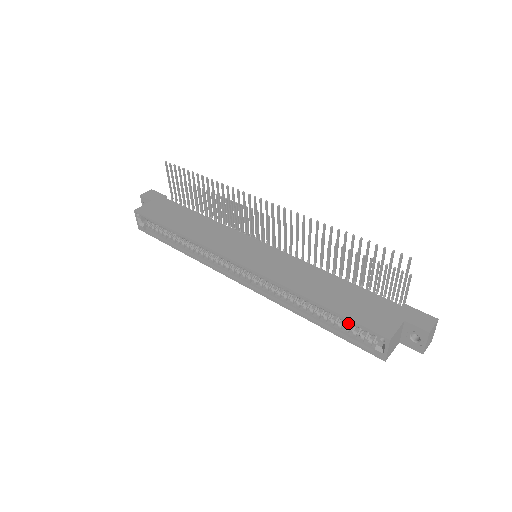
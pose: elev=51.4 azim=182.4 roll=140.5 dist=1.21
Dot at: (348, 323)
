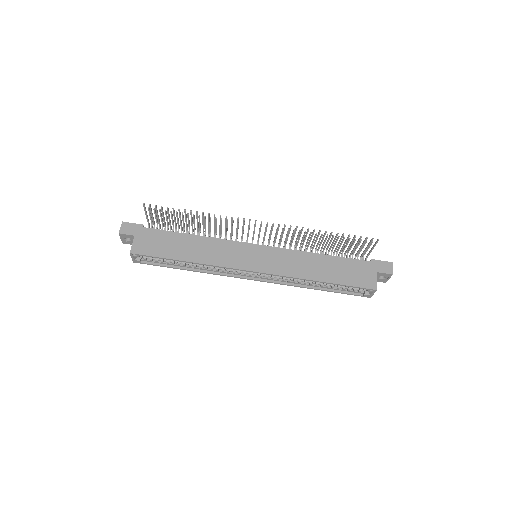
Dot at: (346, 286)
